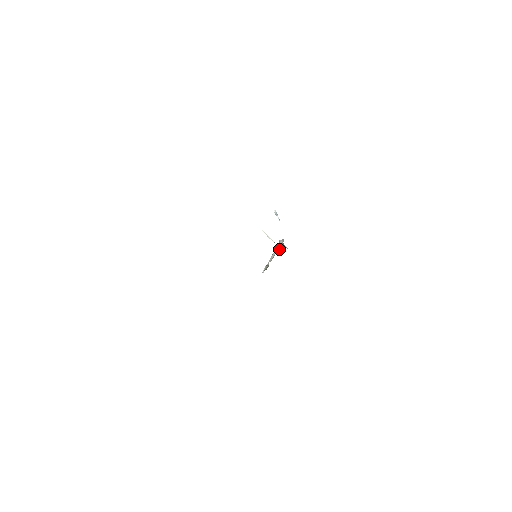
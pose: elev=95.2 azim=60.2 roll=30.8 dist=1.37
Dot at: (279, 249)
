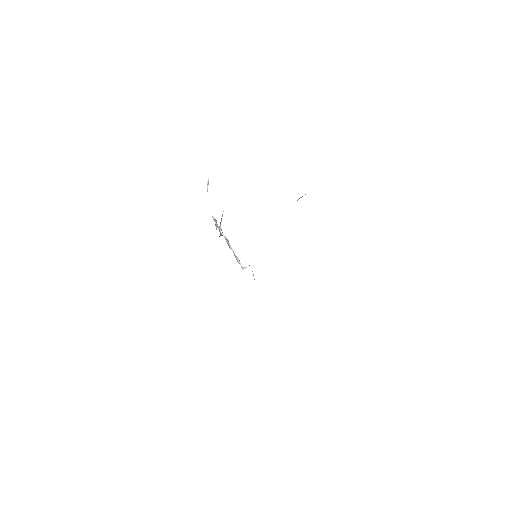
Dot at: (222, 233)
